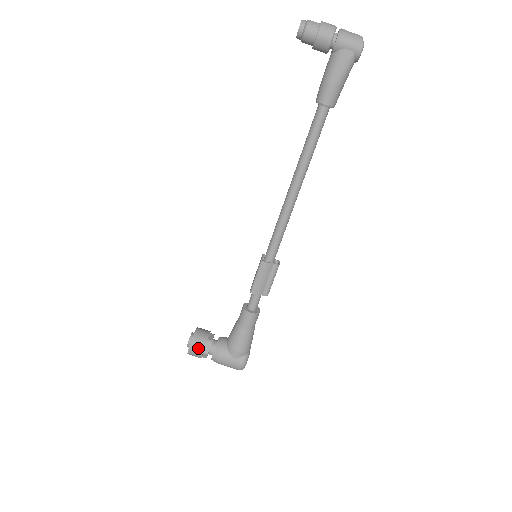
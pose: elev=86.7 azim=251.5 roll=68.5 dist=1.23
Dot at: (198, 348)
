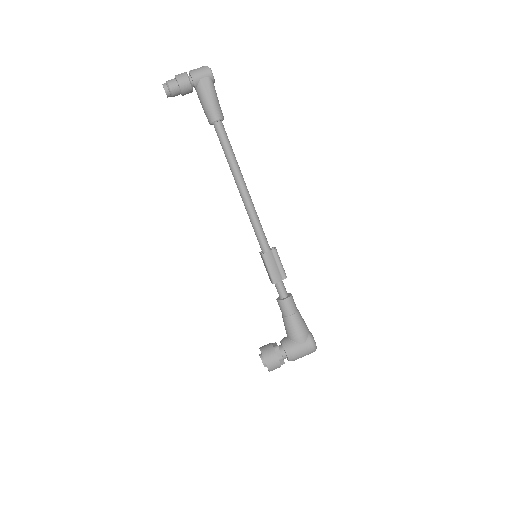
Dot at: (272, 358)
